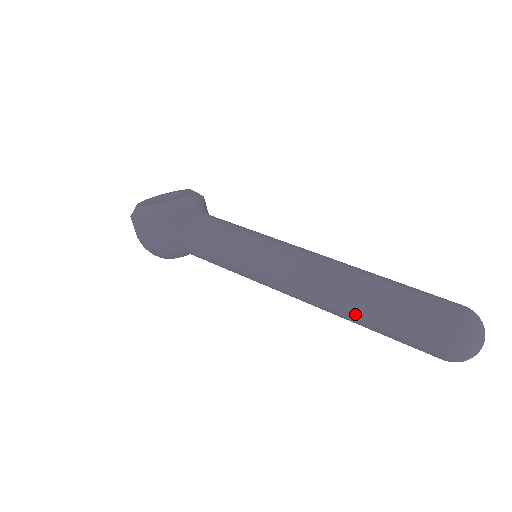
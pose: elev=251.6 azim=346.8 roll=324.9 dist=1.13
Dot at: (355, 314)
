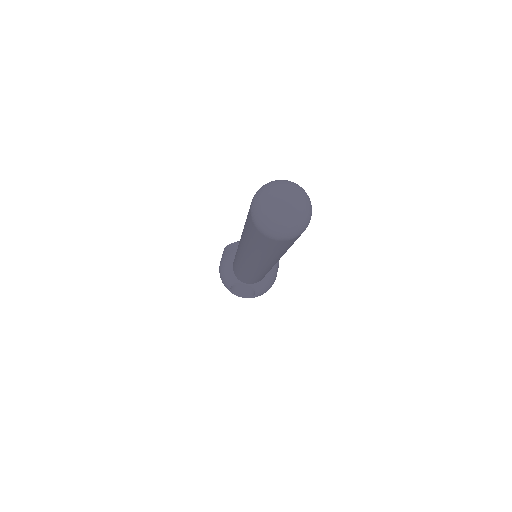
Dot at: occluded
